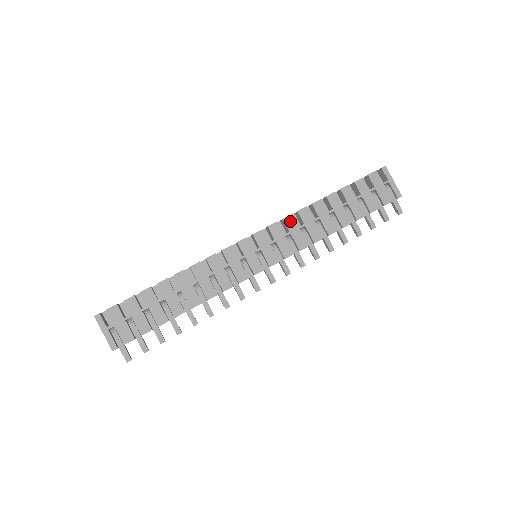
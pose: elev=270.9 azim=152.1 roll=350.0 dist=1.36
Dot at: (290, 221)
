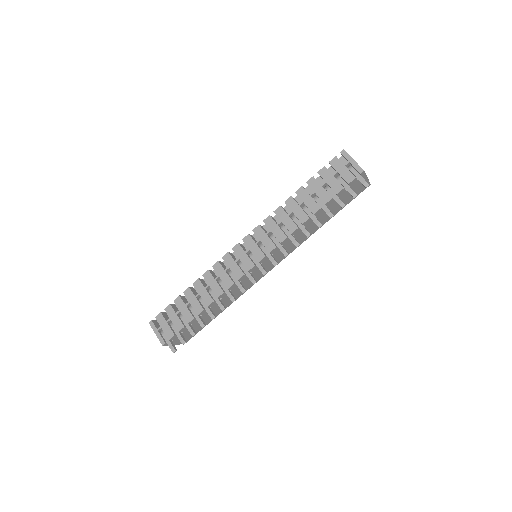
Dot at: (269, 221)
